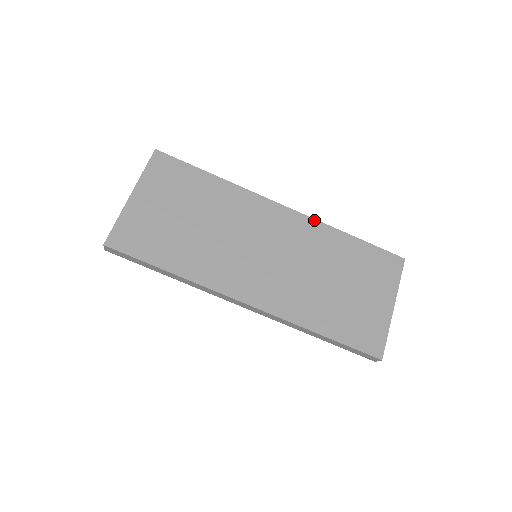
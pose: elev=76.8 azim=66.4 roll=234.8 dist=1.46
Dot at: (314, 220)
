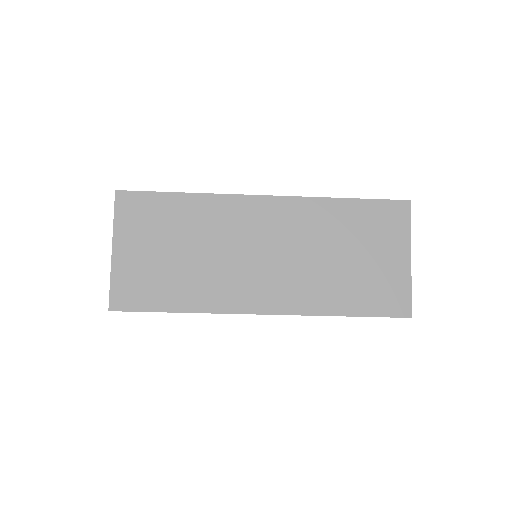
Dot at: (301, 198)
